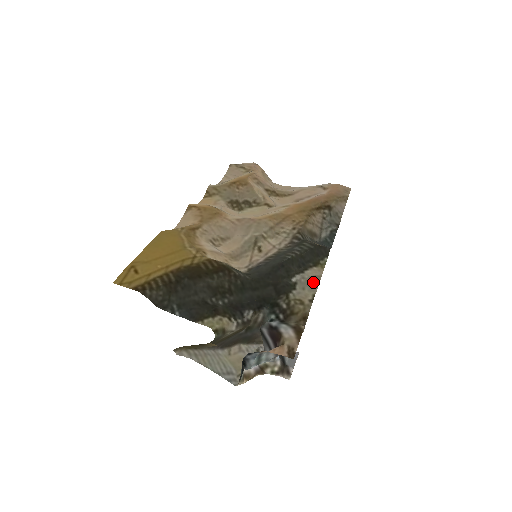
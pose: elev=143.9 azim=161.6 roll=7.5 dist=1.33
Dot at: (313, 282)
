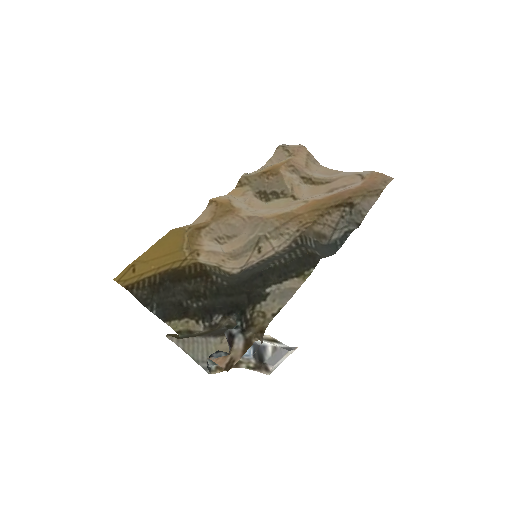
Dot at: (287, 294)
